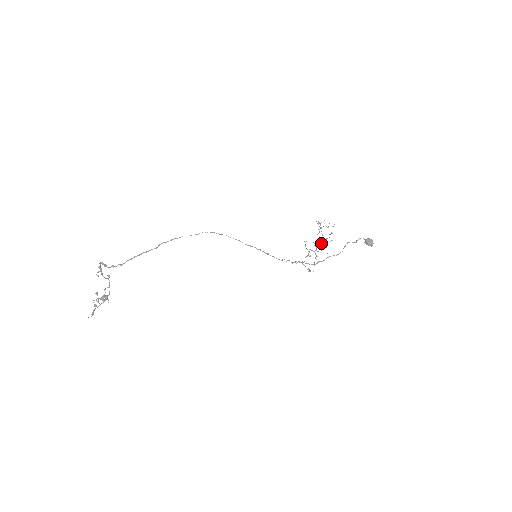
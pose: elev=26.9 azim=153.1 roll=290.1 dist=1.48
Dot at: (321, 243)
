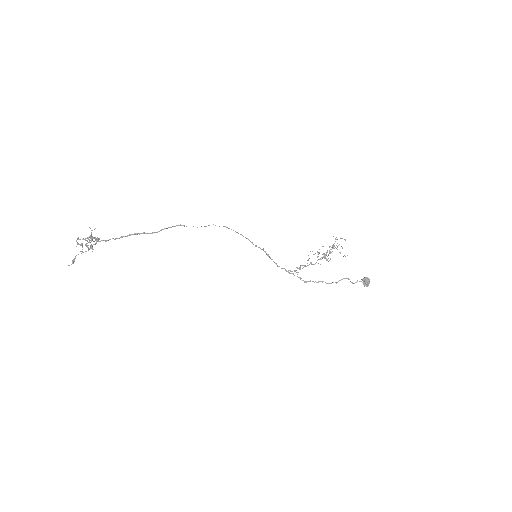
Dot at: (325, 256)
